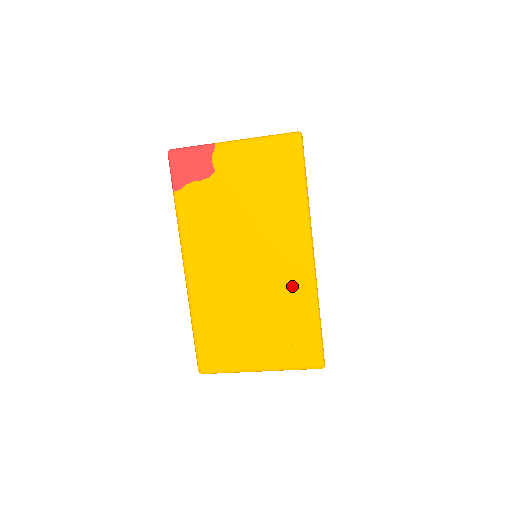
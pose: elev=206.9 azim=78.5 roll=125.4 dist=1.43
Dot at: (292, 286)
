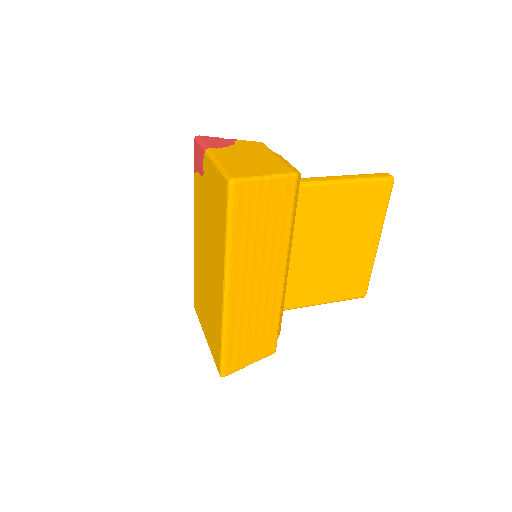
Dot at: (216, 303)
